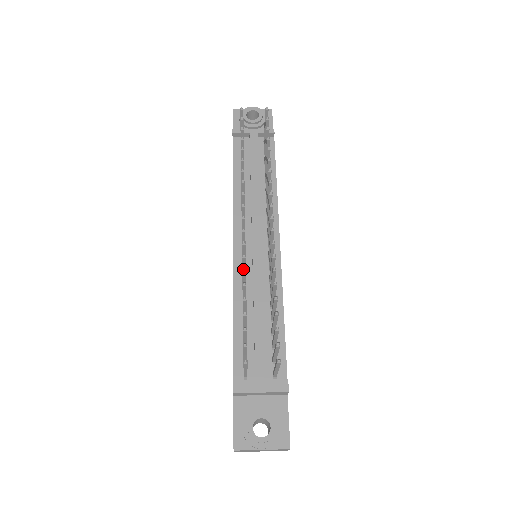
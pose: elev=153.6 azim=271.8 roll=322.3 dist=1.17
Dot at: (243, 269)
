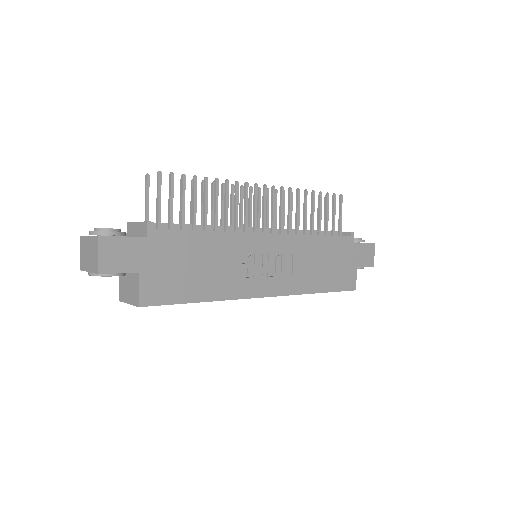
Dot at: (213, 181)
